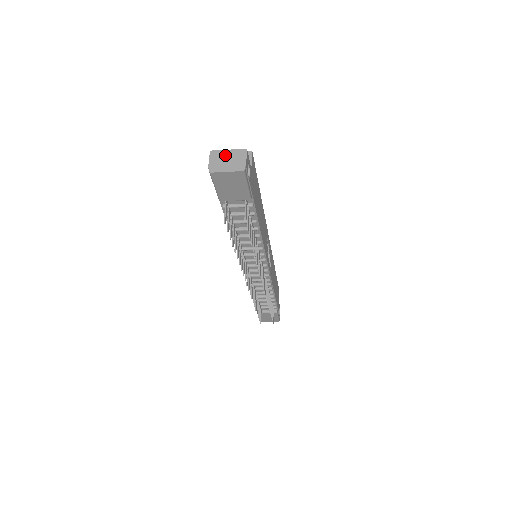
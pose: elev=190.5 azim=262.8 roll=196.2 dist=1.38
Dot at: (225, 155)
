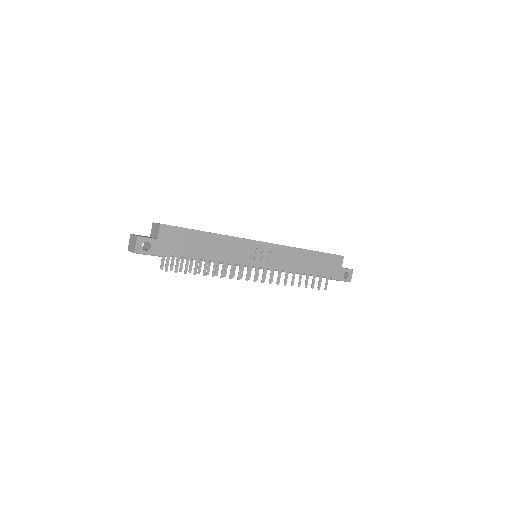
Dot at: (132, 239)
